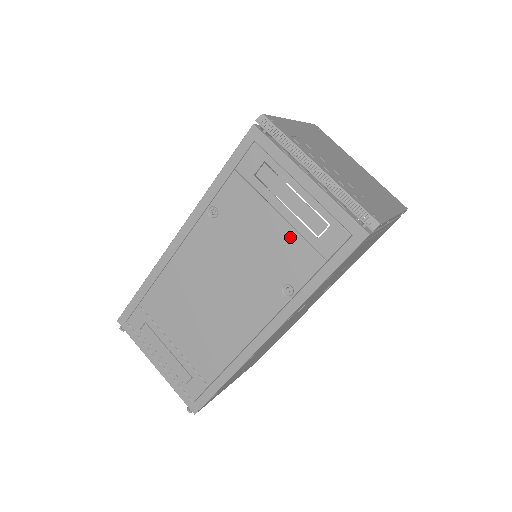
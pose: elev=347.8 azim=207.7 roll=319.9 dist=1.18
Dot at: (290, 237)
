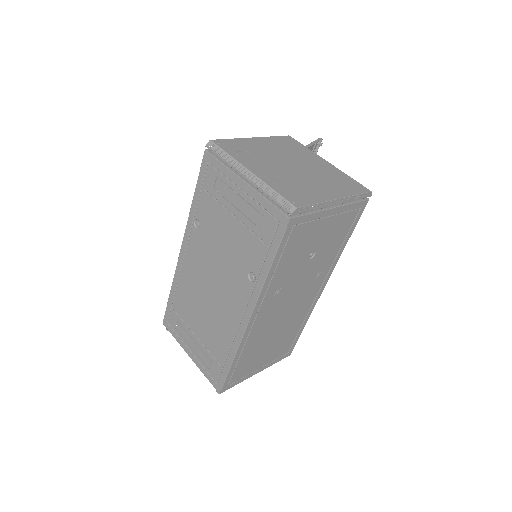
Dot at: (244, 232)
